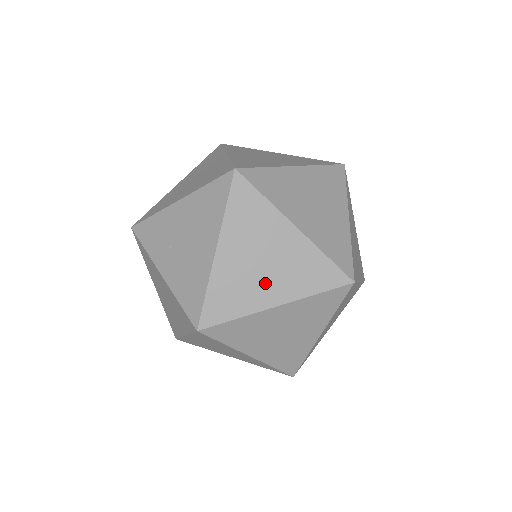
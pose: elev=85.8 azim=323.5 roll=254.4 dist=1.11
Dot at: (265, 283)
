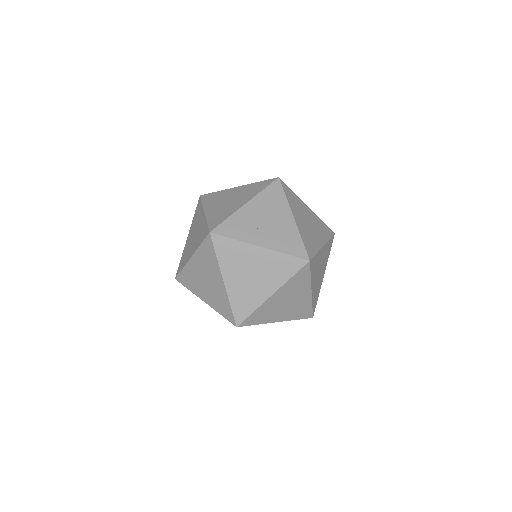
Dot at: (315, 234)
